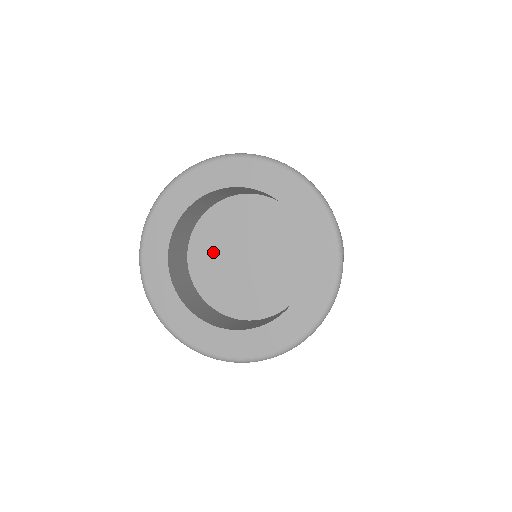
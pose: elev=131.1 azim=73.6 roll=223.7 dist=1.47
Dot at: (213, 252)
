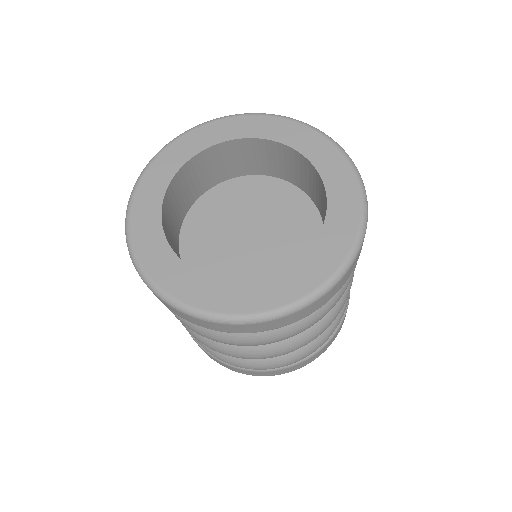
Dot at: (215, 220)
